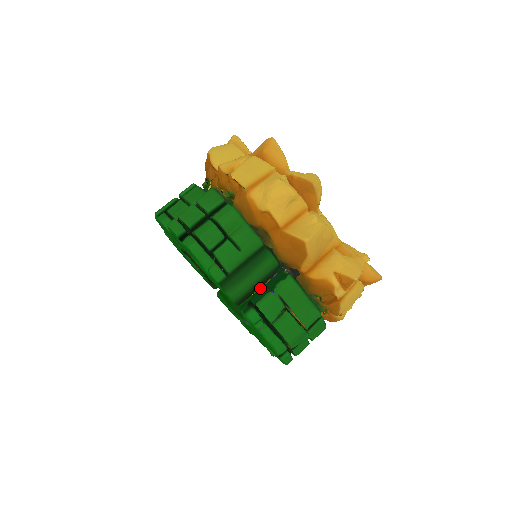
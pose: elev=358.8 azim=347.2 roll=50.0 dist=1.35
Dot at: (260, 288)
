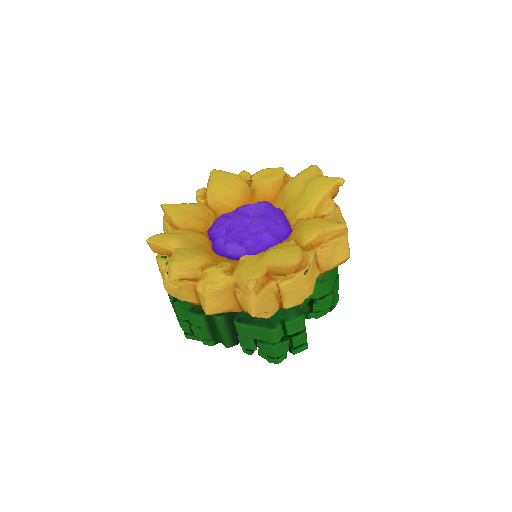
Dot at: occluded
